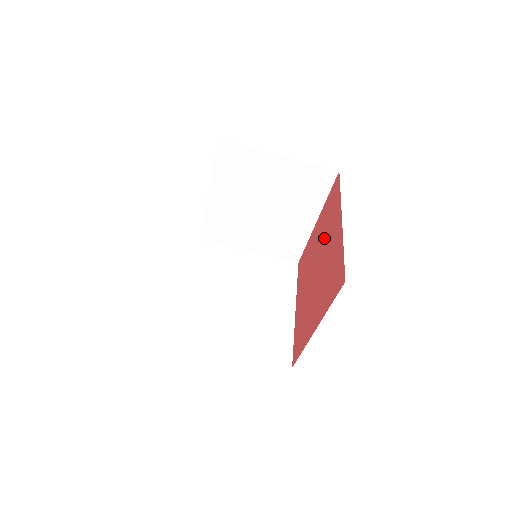
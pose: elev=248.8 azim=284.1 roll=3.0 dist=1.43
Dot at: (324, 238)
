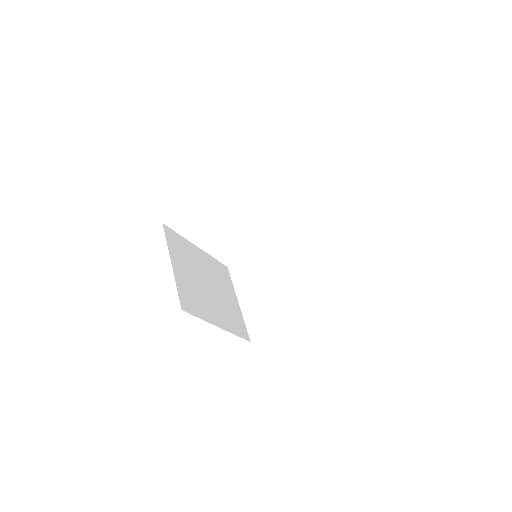
Dot at: occluded
